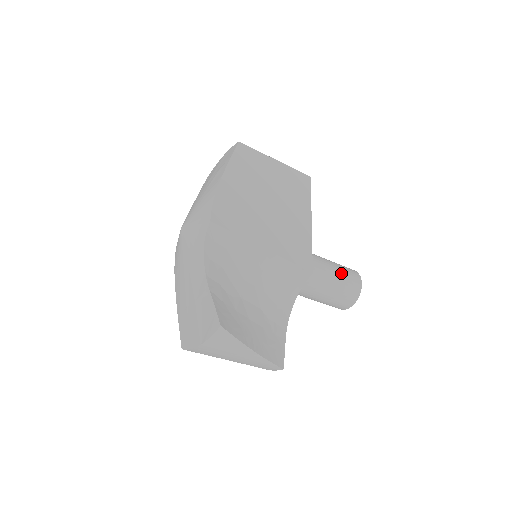
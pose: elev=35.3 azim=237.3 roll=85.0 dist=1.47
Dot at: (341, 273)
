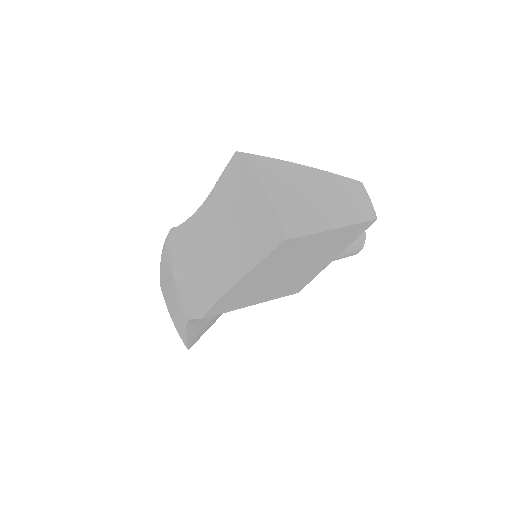
Dot at: (341, 257)
